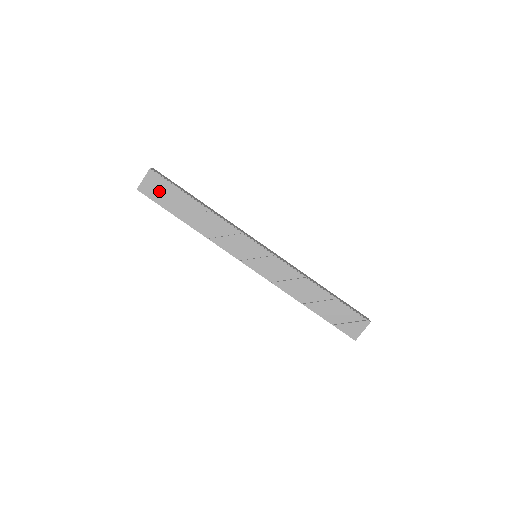
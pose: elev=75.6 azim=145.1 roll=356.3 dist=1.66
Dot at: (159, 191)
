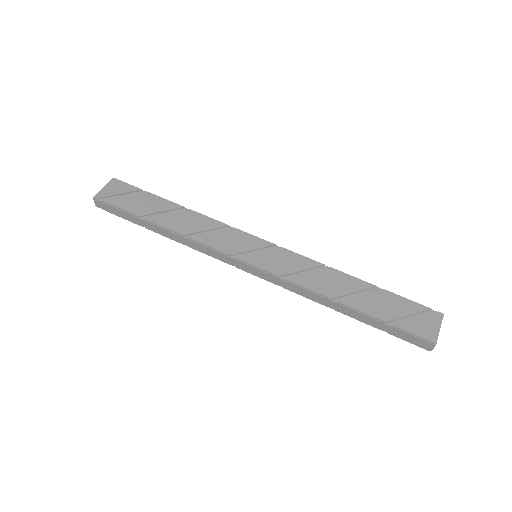
Dot at: (123, 196)
